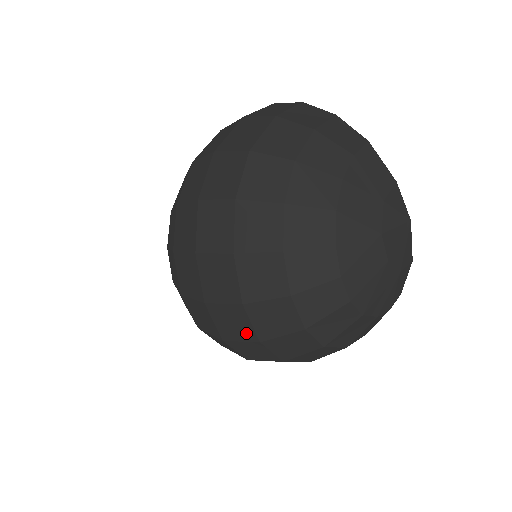
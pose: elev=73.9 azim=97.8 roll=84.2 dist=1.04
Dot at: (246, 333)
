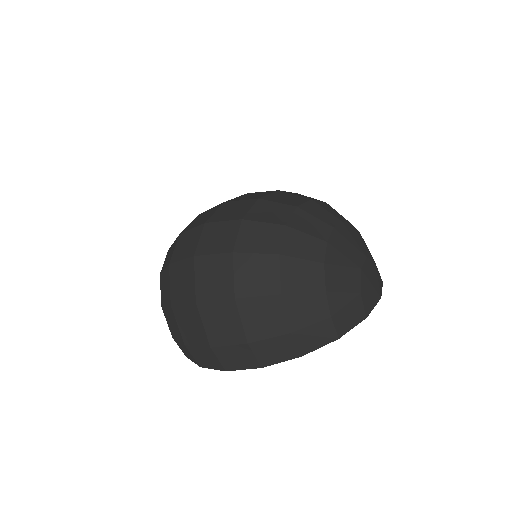
Dot at: (237, 215)
